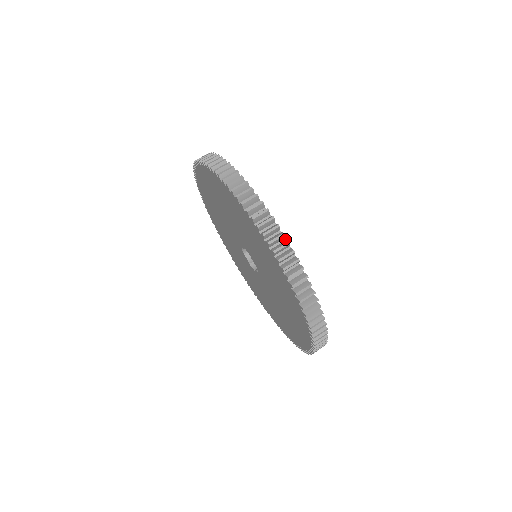
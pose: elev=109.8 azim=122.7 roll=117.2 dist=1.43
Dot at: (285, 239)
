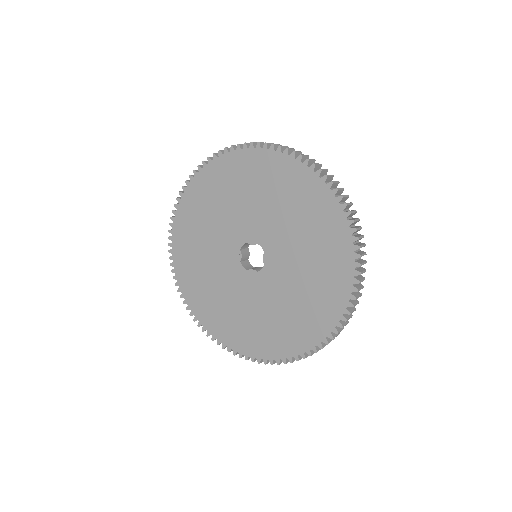
Dot at: occluded
